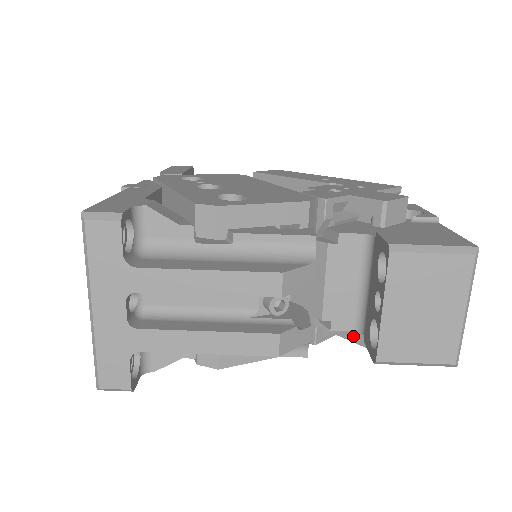
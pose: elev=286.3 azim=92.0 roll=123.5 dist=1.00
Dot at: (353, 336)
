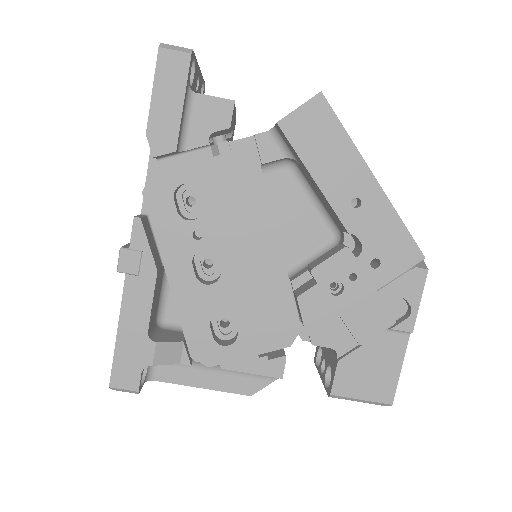
Dot at: occluded
